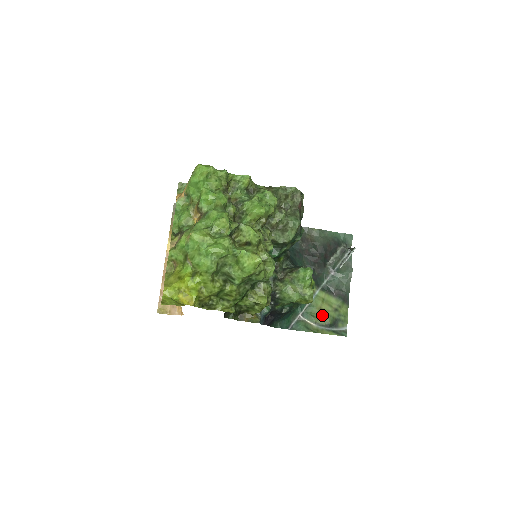
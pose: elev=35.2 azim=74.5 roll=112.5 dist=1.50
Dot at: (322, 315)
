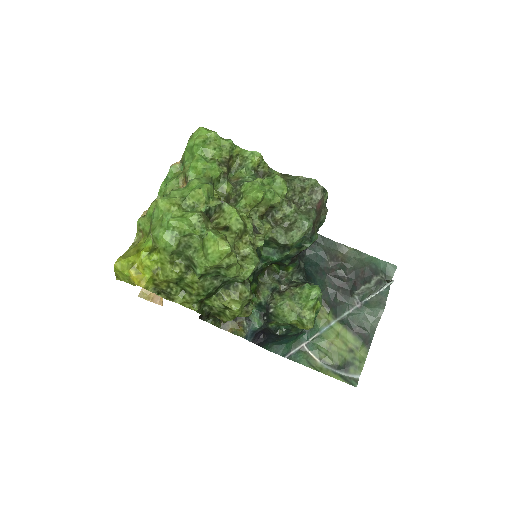
Dot at: (332, 352)
